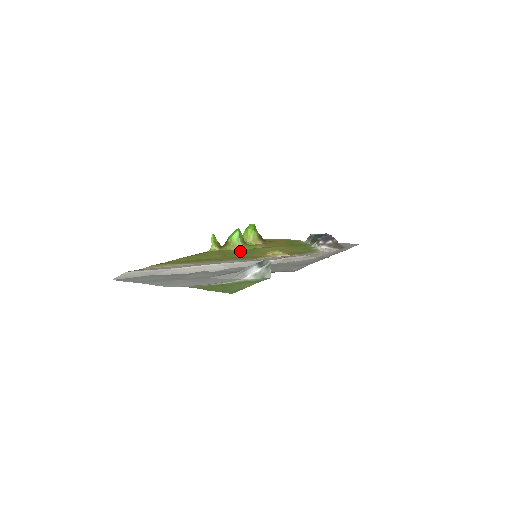
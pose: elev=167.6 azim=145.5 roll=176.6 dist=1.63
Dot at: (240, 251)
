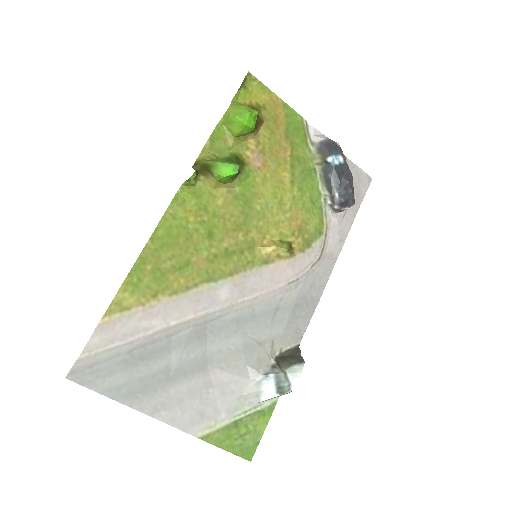
Dot at: (229, 206)
